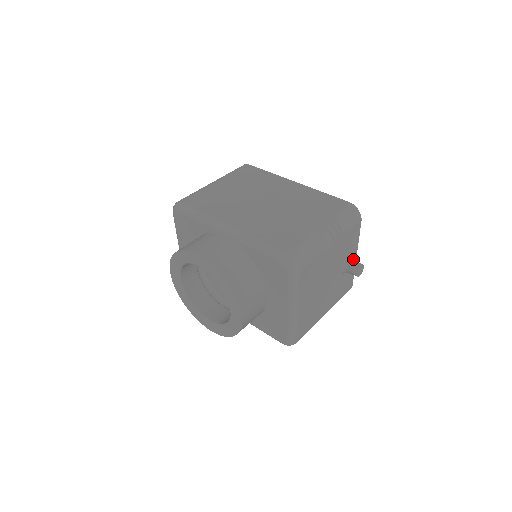
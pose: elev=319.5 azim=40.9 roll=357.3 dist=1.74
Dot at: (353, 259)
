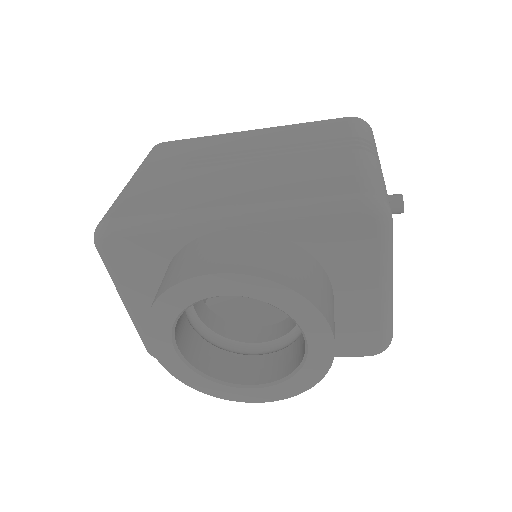
Dot at: occluded
